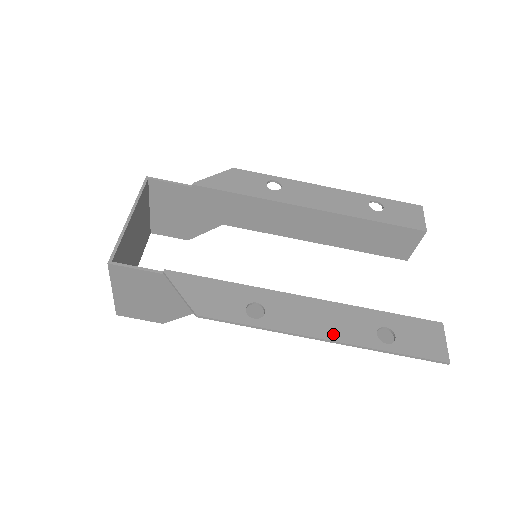
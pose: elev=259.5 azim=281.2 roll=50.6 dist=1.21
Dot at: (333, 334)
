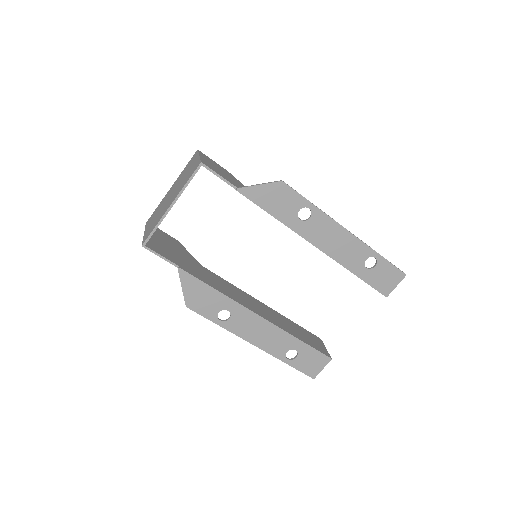
Dot at: (261, 344)
